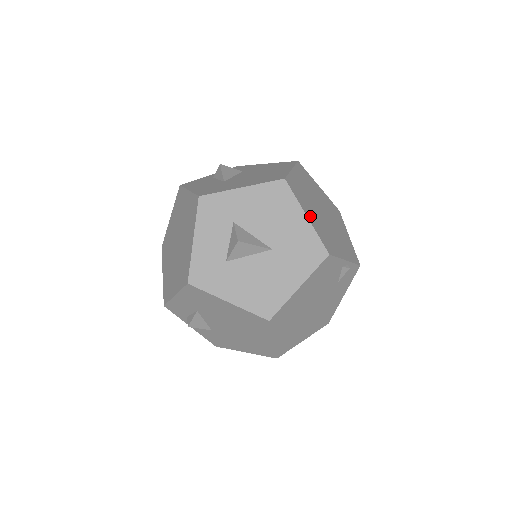
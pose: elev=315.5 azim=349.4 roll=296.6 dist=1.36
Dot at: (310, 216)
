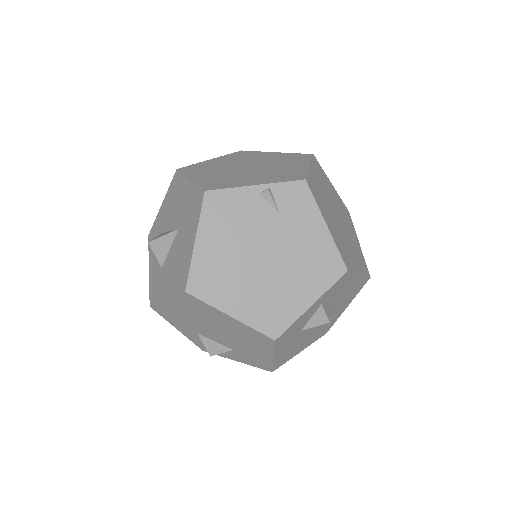
Dot at: (200, 177)
